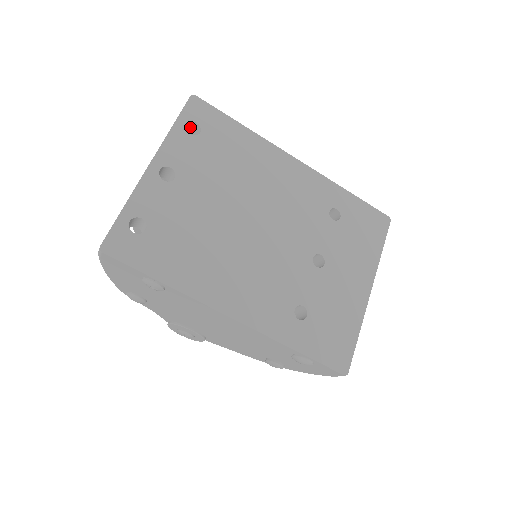
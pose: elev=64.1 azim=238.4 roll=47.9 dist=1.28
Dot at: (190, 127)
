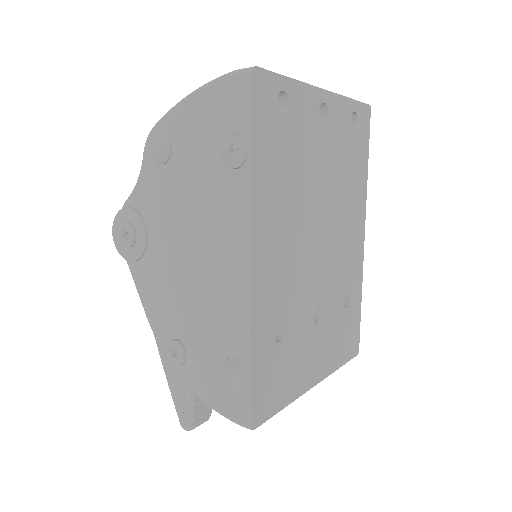
Dot at: occluded
